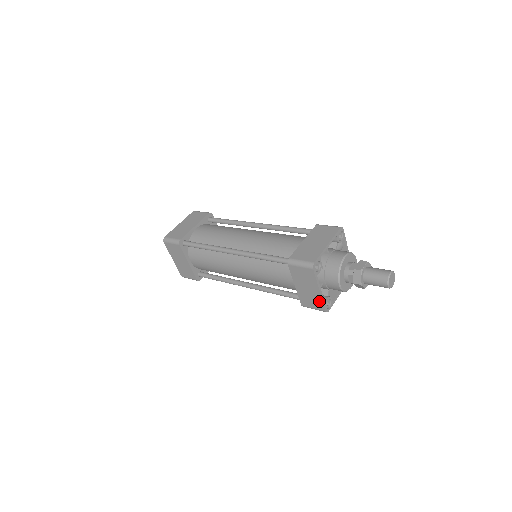
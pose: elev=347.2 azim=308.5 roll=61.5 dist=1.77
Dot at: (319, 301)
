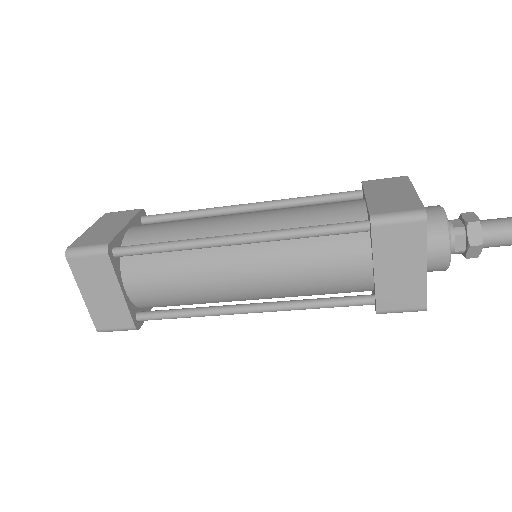
Dot at: (419, 289)
